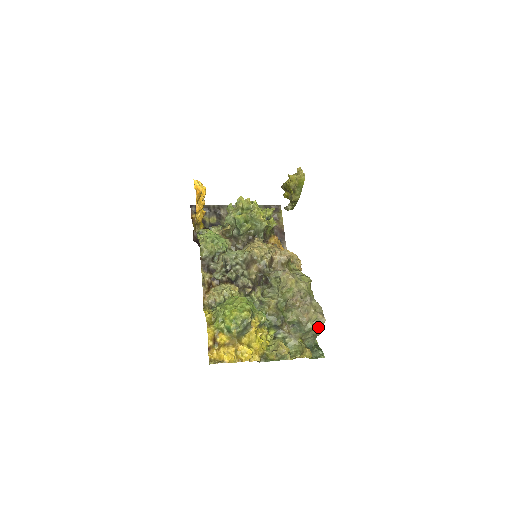
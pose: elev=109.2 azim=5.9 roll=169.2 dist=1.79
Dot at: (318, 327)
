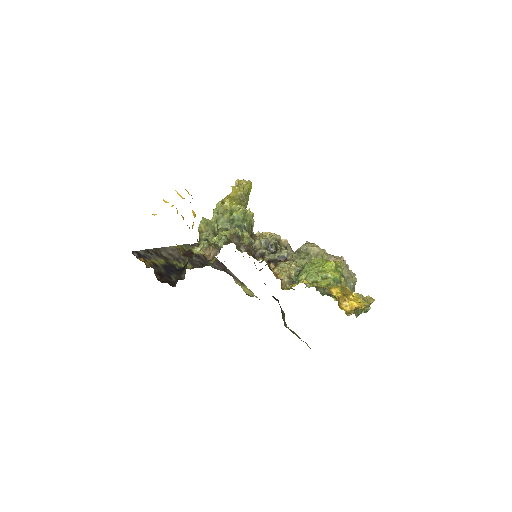
Dot at: (356, 281)
